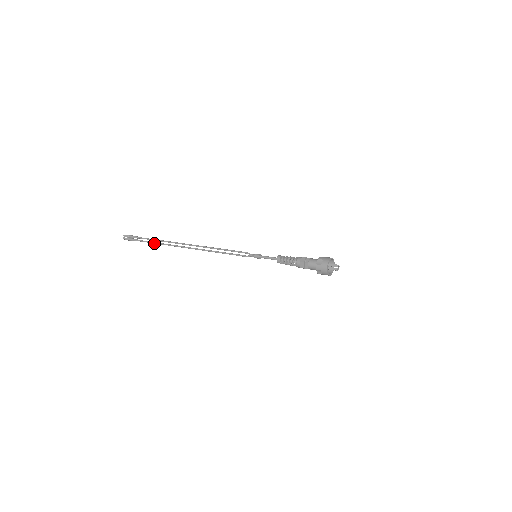
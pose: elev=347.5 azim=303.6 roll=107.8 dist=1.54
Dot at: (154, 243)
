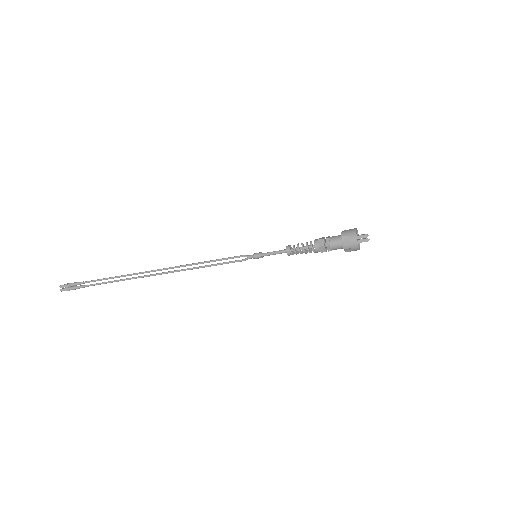
Dot at: occluded
